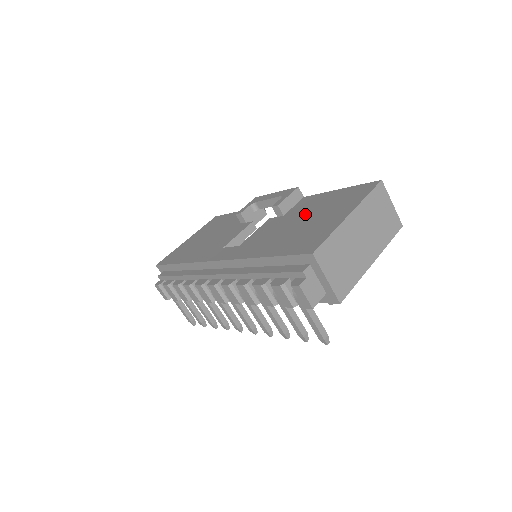
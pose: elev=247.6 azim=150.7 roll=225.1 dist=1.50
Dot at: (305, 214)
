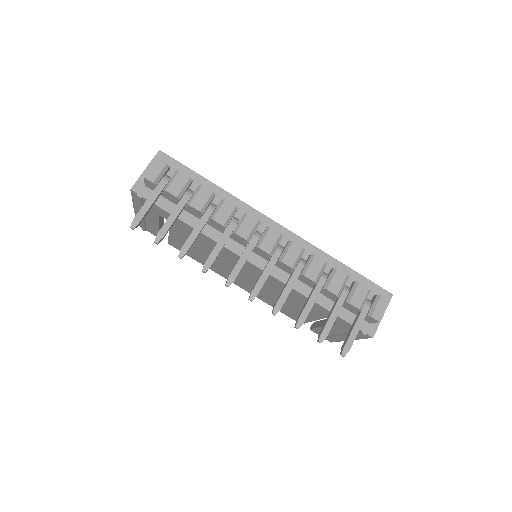
Dot at: occluded
